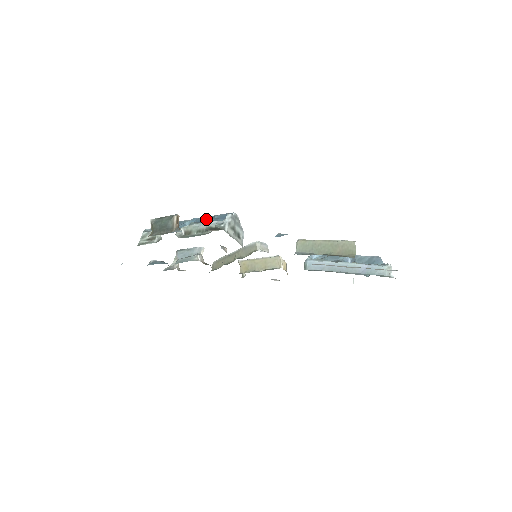
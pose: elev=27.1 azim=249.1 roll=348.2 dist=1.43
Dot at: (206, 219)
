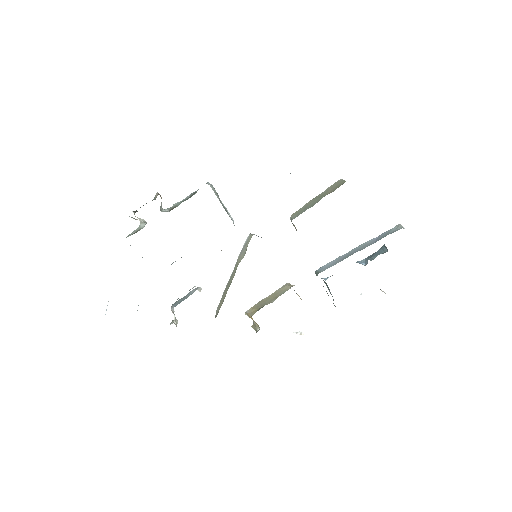
Dot at: occluded
